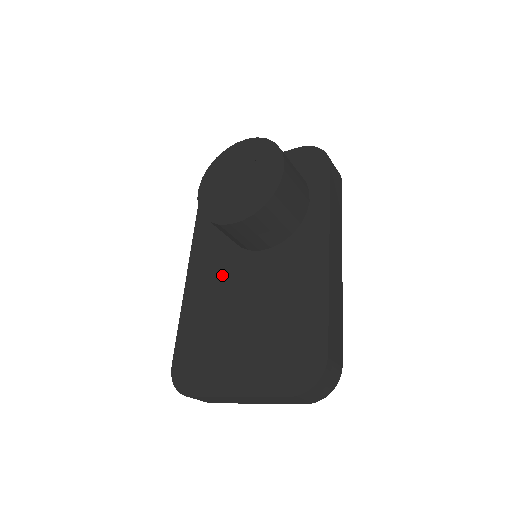
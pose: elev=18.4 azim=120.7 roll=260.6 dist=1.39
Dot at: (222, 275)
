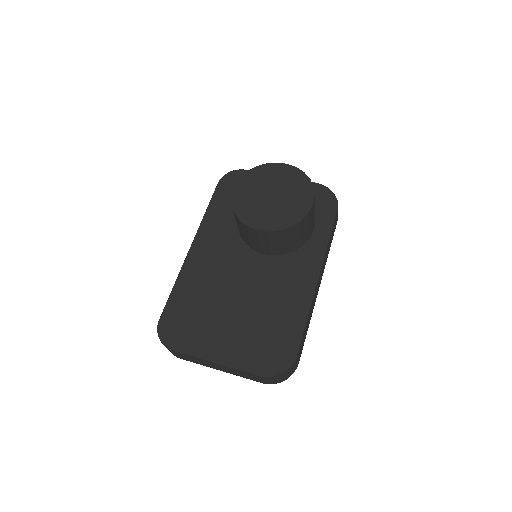
Dot at: (224, 260)
